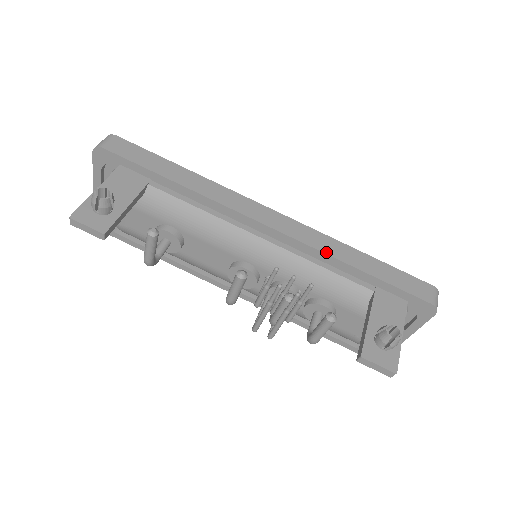
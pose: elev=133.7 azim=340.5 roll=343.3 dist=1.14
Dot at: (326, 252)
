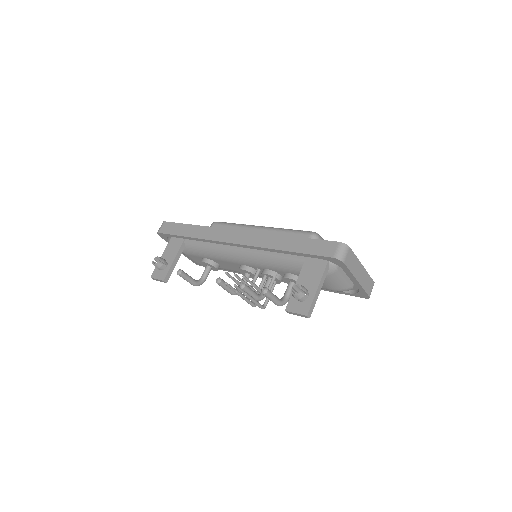
Dot at: (265, 247)
